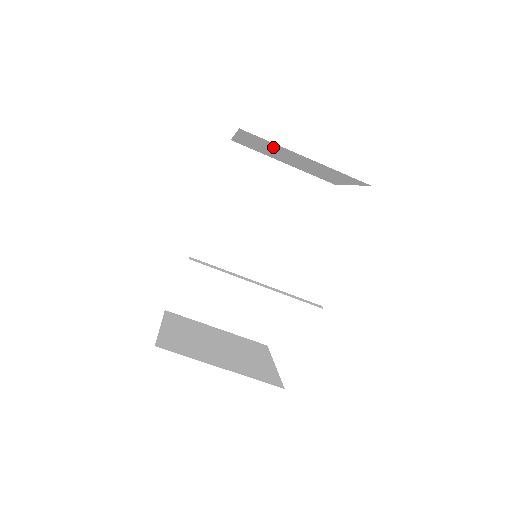
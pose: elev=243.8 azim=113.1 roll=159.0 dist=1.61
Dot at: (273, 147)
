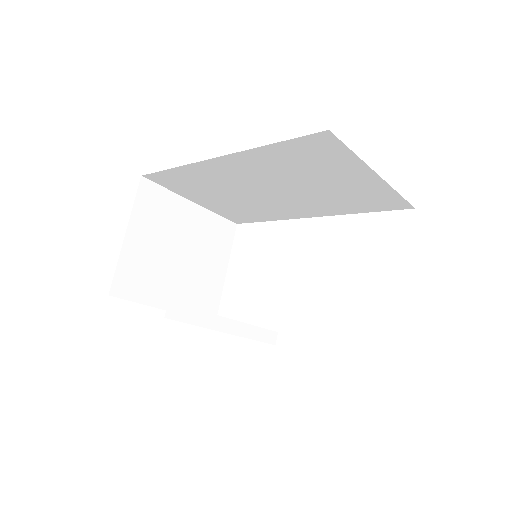
Dot at: occluded
